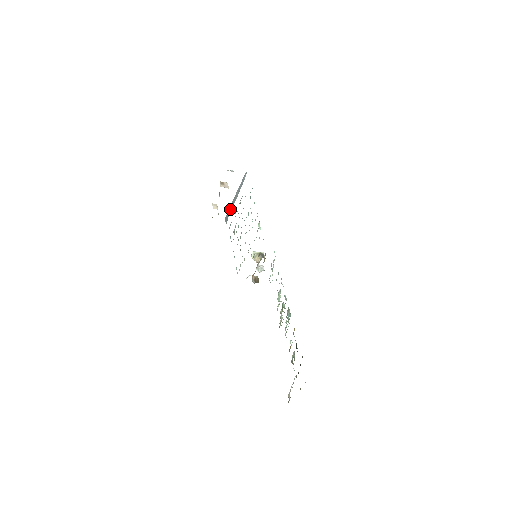
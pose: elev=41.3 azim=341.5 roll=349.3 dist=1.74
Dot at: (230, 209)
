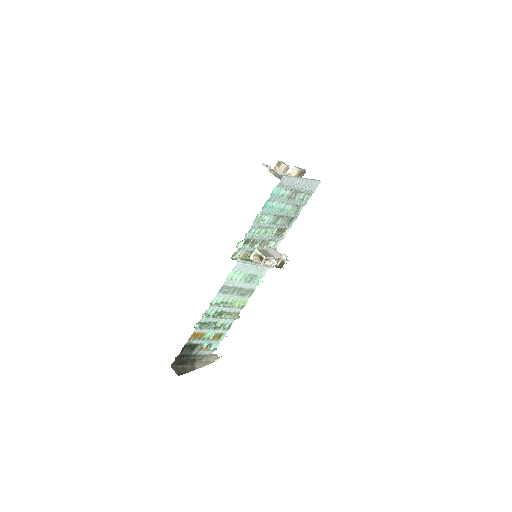
Dot at: occluded
